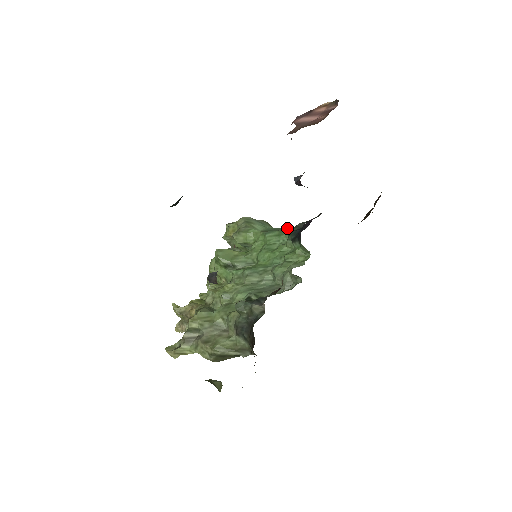
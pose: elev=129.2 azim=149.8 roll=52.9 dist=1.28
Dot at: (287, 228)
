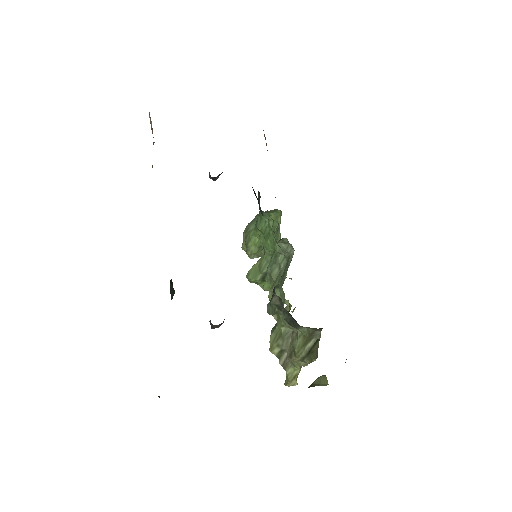
Dot at: occluded
